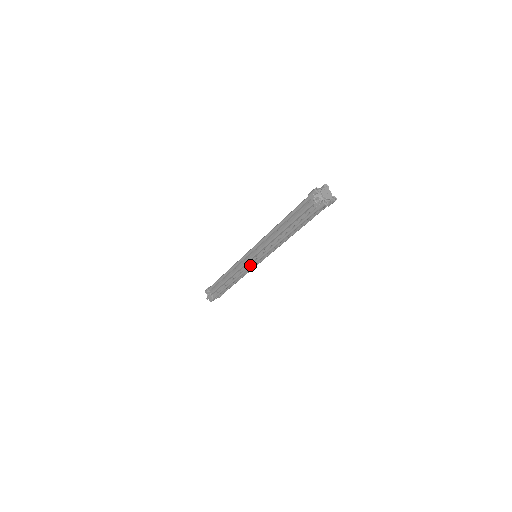
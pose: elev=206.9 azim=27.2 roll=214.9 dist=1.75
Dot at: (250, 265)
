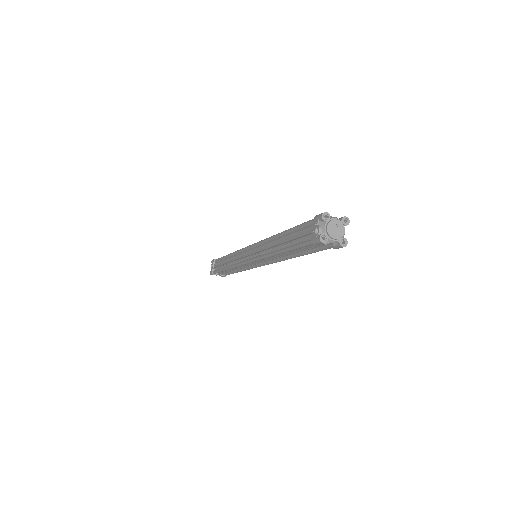
Dot at: (244, 261)
